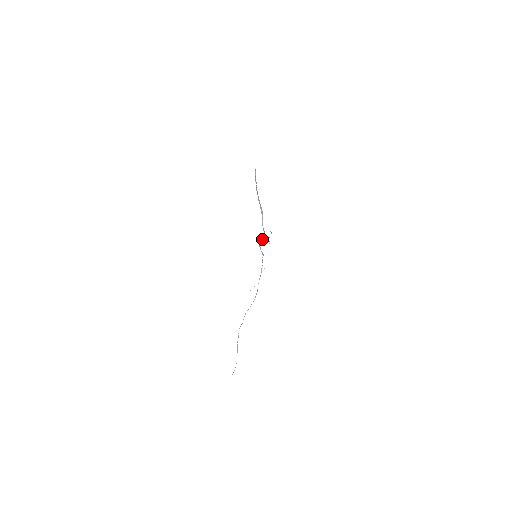
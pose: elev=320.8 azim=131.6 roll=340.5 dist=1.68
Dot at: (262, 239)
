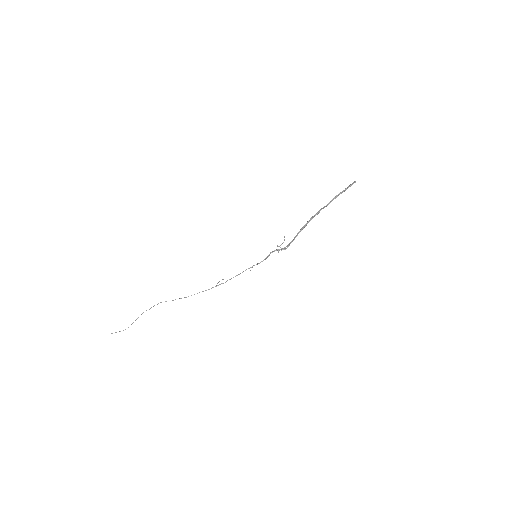
Dot at: (282, 249)
